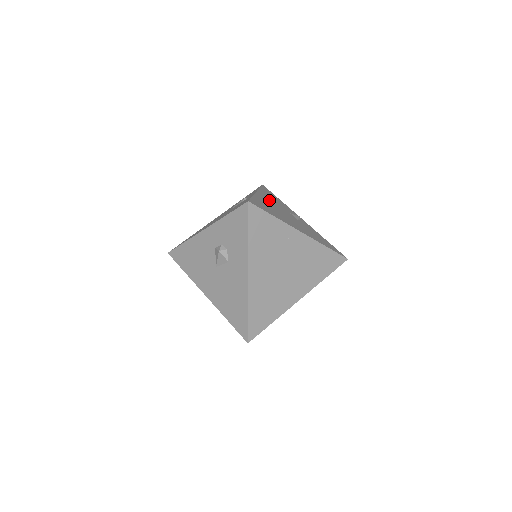
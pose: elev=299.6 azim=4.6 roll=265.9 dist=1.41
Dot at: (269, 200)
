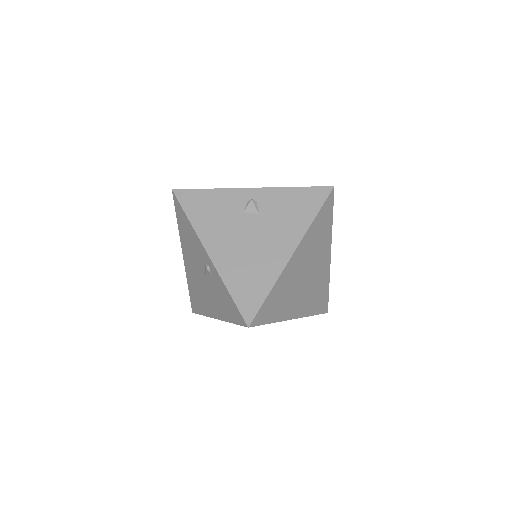
Dot at: (222, 241)
